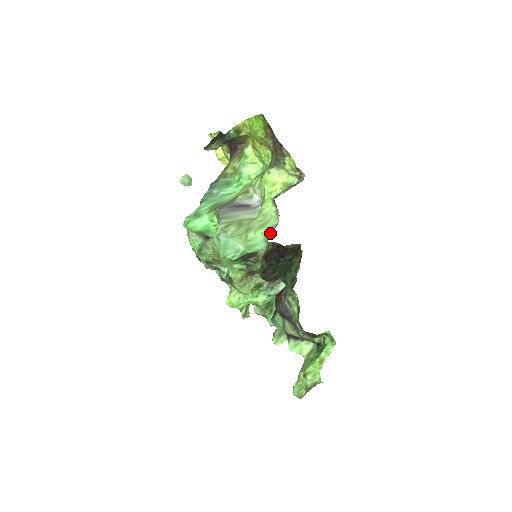
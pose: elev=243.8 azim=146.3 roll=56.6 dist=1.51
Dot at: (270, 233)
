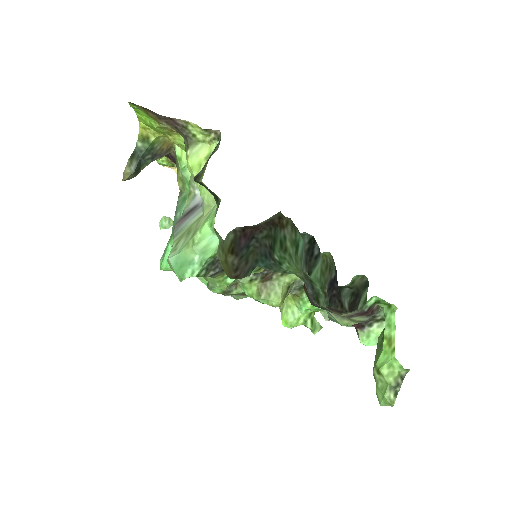
Dot at: (214, 221)
